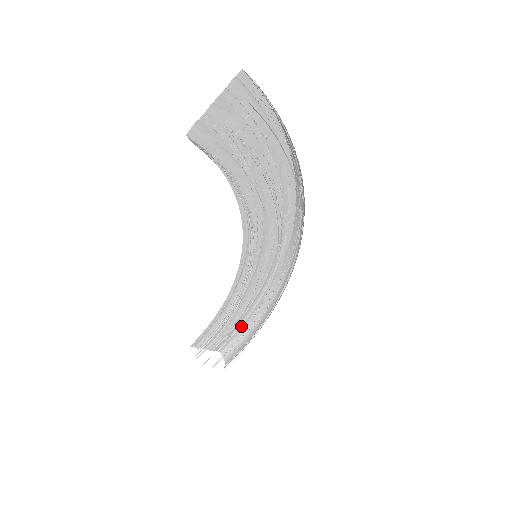
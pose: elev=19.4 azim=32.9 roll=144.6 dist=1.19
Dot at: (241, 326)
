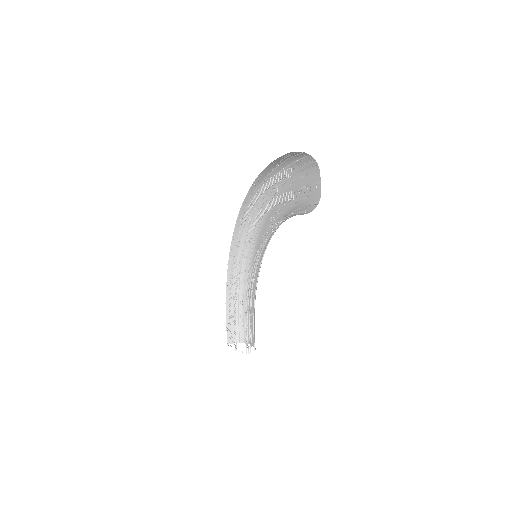
Dot at: (226, 316)
